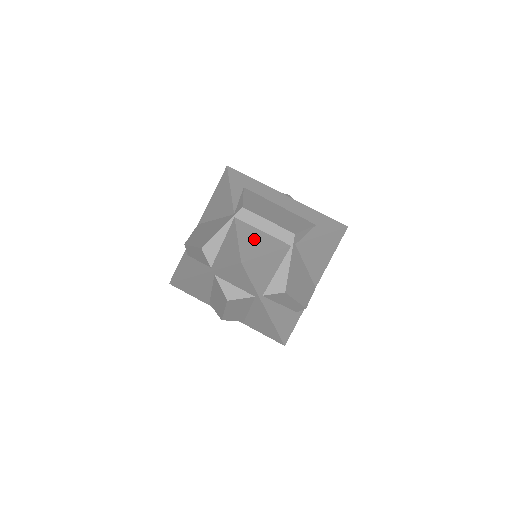
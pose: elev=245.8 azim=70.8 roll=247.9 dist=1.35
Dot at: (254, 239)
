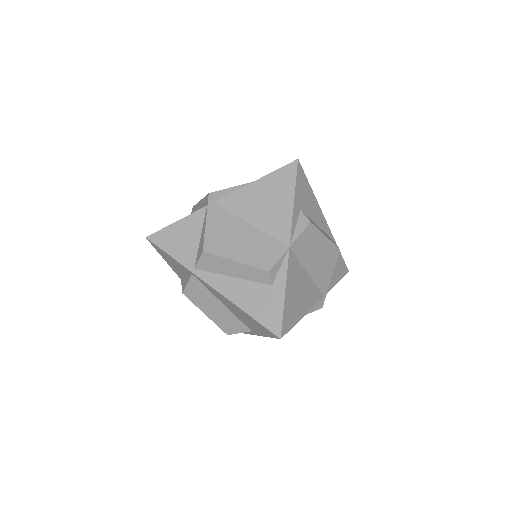
Dot at: occluded
